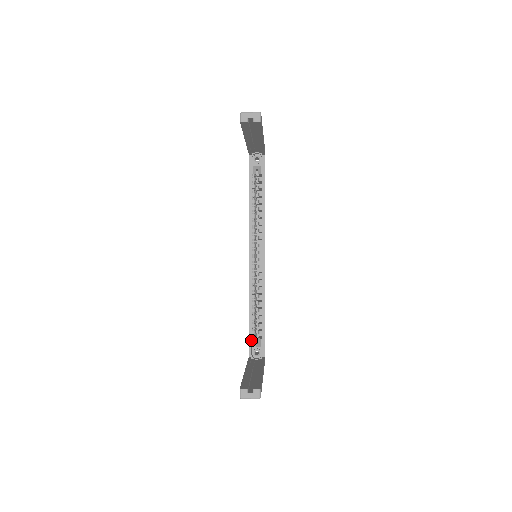
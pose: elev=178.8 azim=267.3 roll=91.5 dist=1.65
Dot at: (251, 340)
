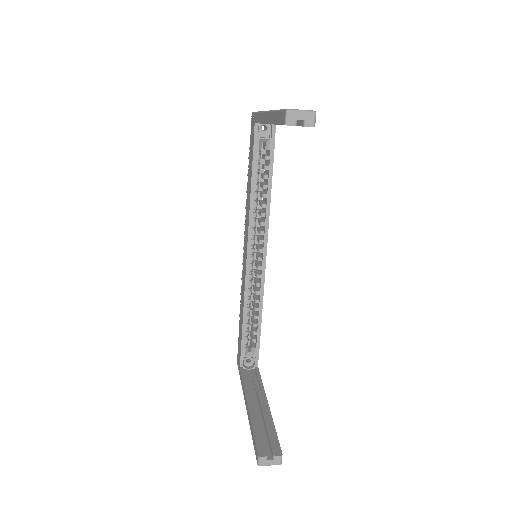
Dot at: (244, 349)
